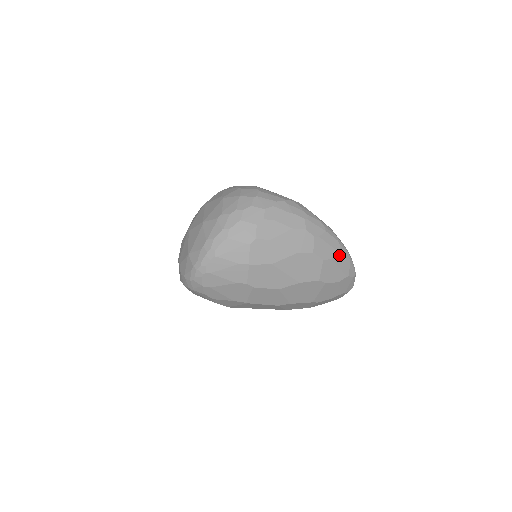
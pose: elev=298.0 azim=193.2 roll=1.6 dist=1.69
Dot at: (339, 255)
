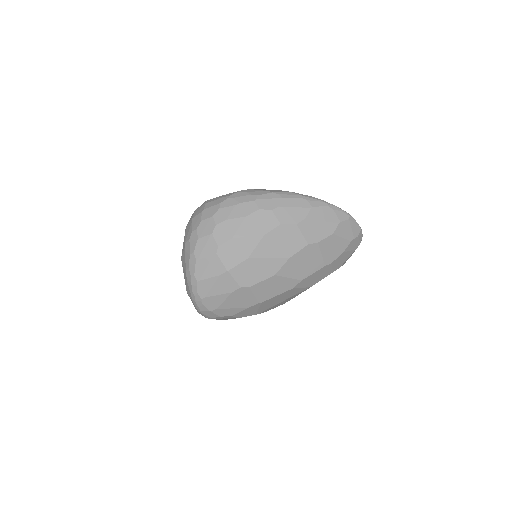
Dot at: (312, 210)
